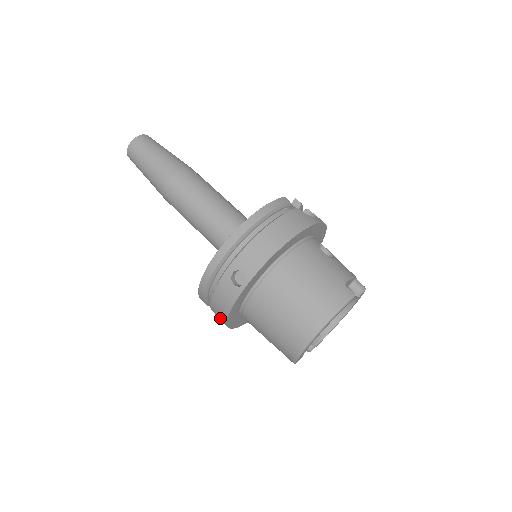
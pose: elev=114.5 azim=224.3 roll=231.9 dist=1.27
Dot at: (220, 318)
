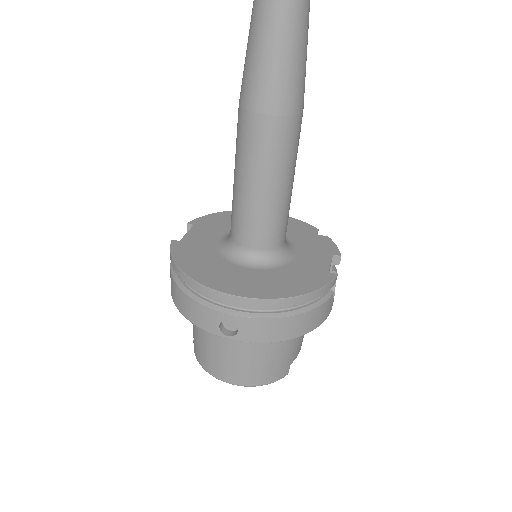
Dot at: (173, 292)
